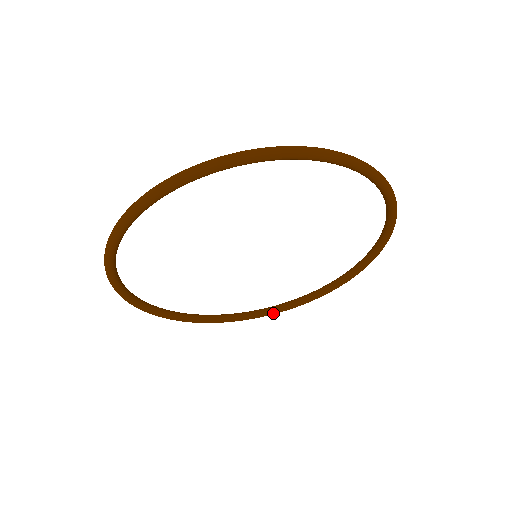
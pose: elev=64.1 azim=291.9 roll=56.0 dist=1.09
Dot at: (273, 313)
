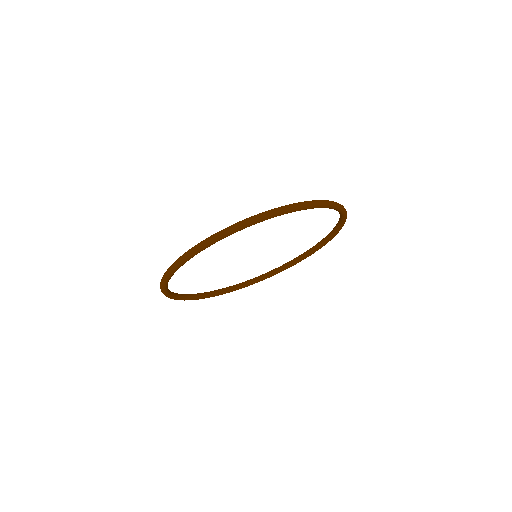
Dot at: (293, 265)
